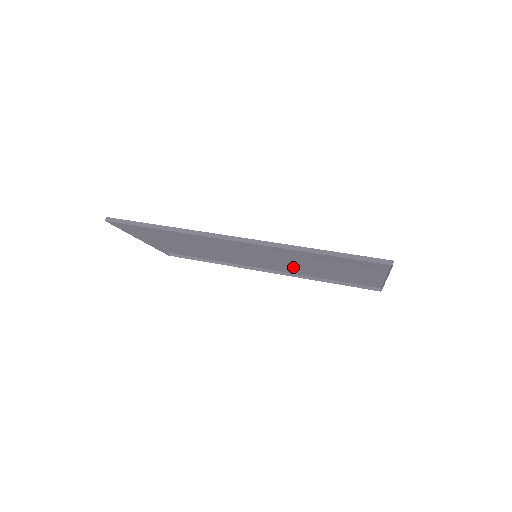
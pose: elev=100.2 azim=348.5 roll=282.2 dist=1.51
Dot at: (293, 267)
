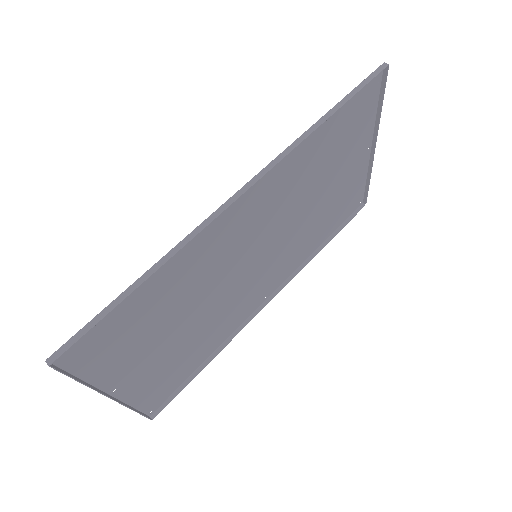
Dot at: (291, 246)
